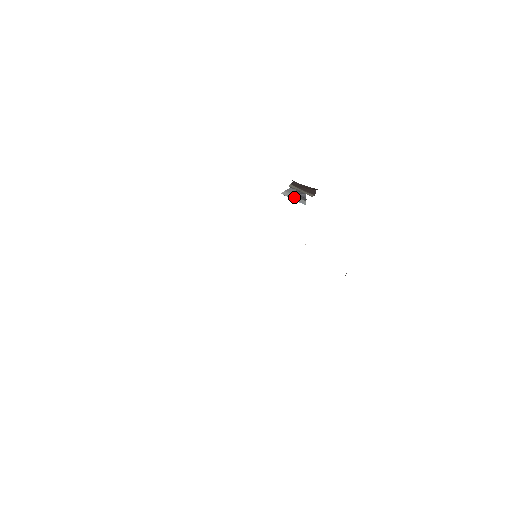
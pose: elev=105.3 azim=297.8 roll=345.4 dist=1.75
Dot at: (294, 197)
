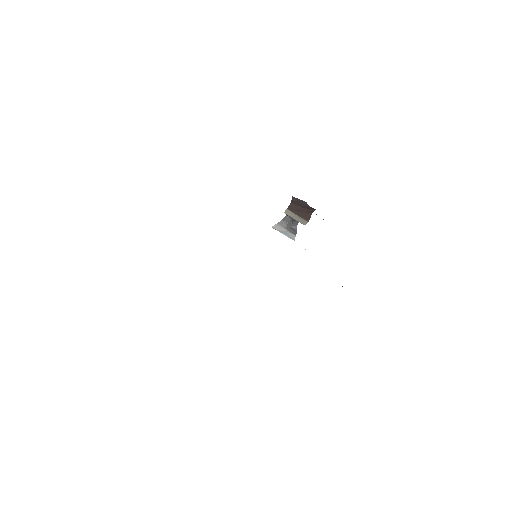
Dot at: (285, 231)
